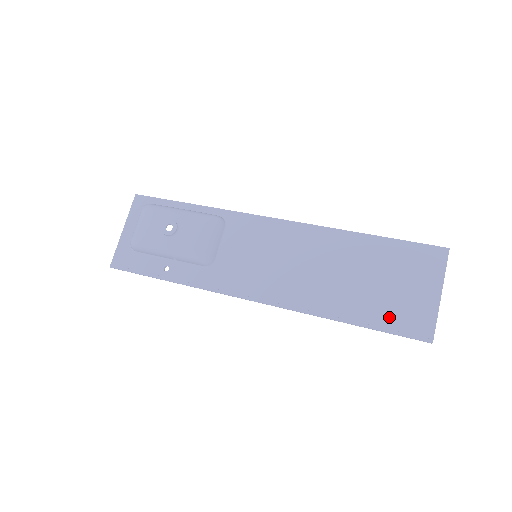
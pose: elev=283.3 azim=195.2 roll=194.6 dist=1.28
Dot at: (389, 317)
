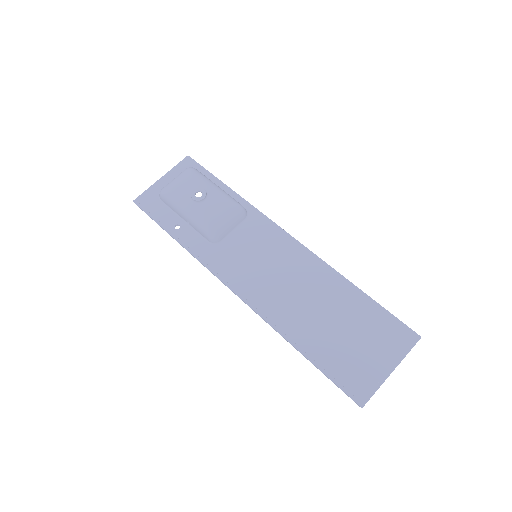
Dot at: (338, 366)
